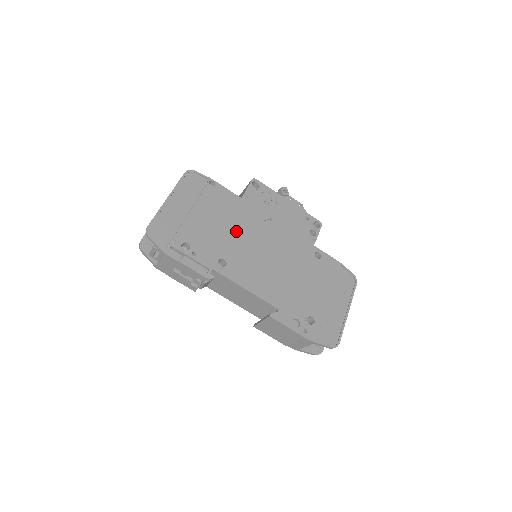
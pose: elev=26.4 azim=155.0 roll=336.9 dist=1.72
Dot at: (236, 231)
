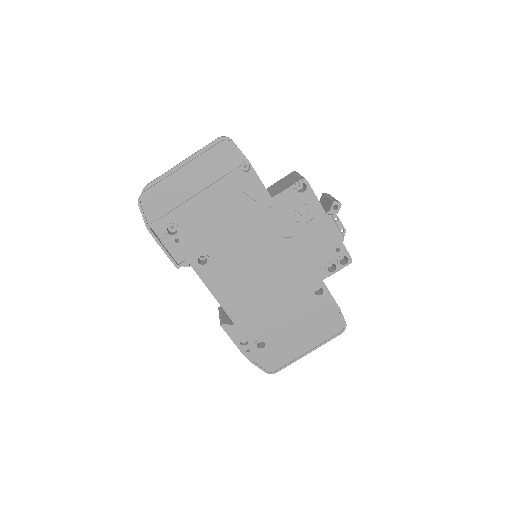
Dot at: (239, 234)
